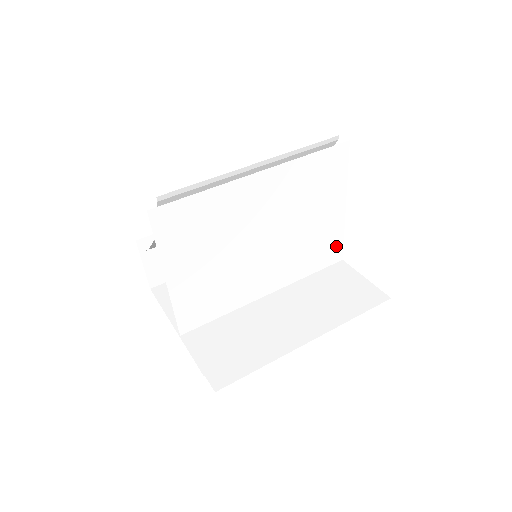
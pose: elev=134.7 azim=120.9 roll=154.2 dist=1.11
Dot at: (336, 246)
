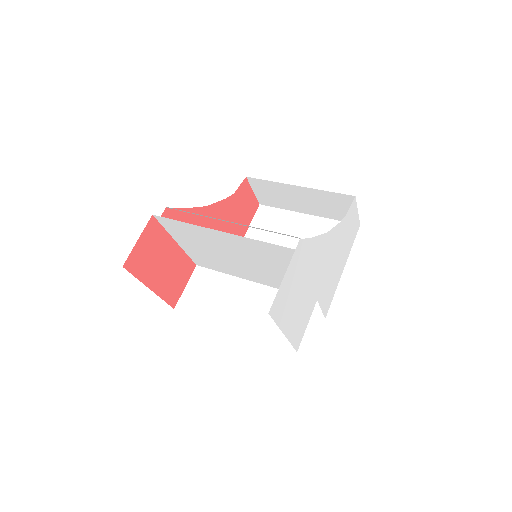
Dot at: occluded
